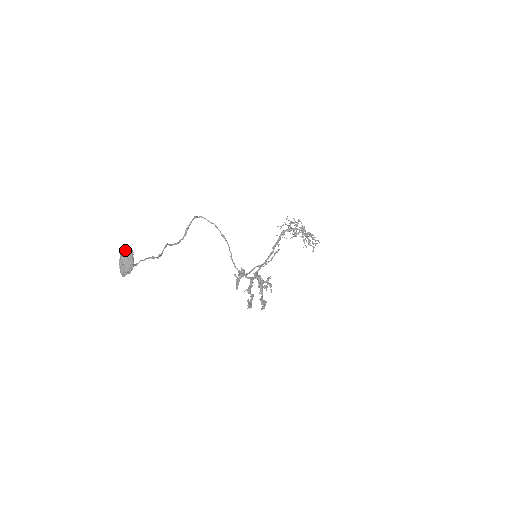
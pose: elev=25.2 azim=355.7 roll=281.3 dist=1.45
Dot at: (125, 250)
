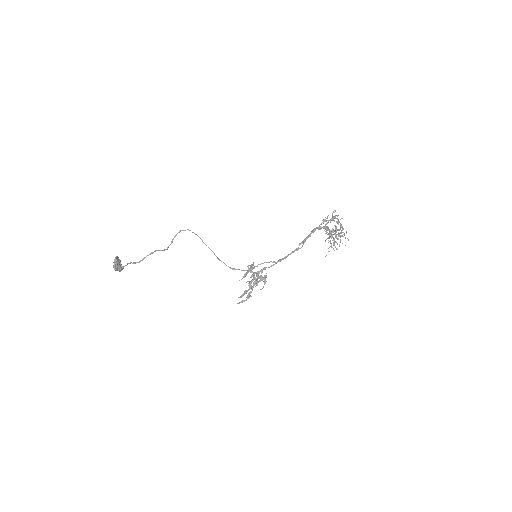
Dot at: (115, 258)
